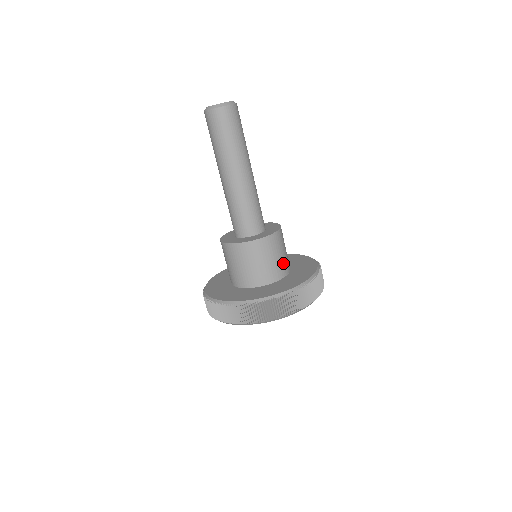
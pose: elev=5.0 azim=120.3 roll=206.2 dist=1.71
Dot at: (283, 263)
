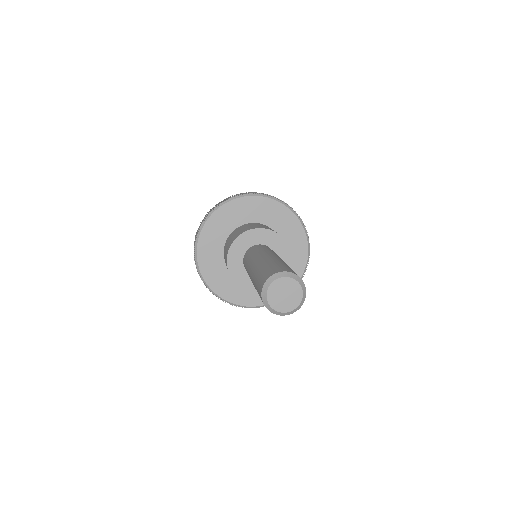
Dot at: occluded
